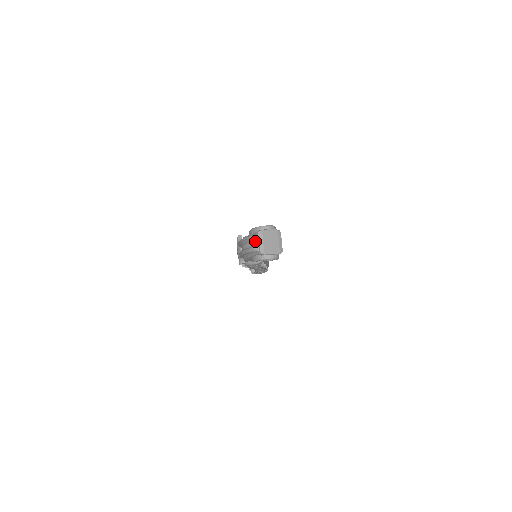
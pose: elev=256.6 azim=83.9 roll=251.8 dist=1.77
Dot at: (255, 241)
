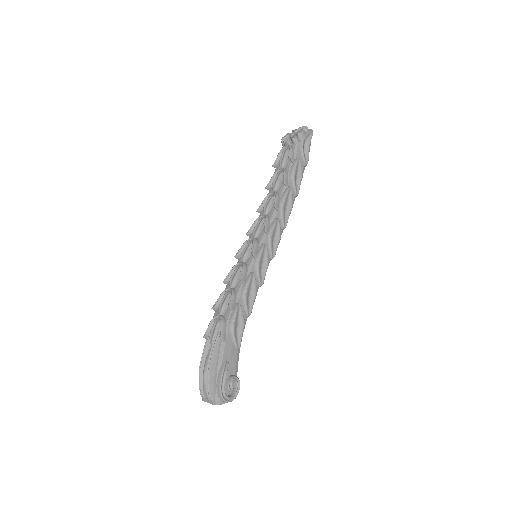
Dot at: (208, 399)
